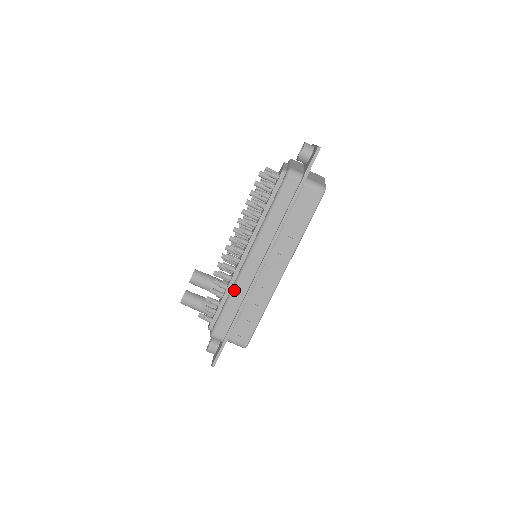
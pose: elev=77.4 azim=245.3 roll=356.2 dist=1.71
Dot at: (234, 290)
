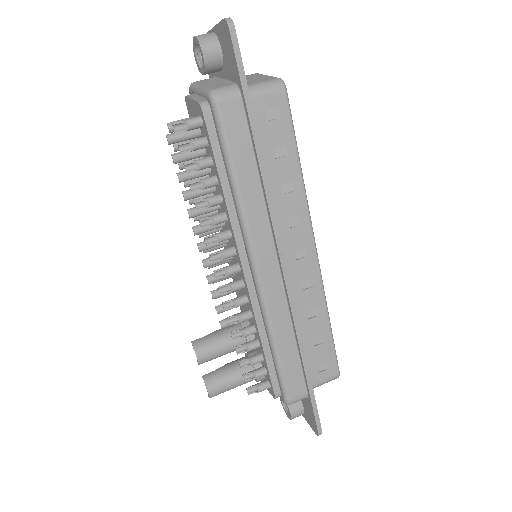
Dot at: (271, 326)
